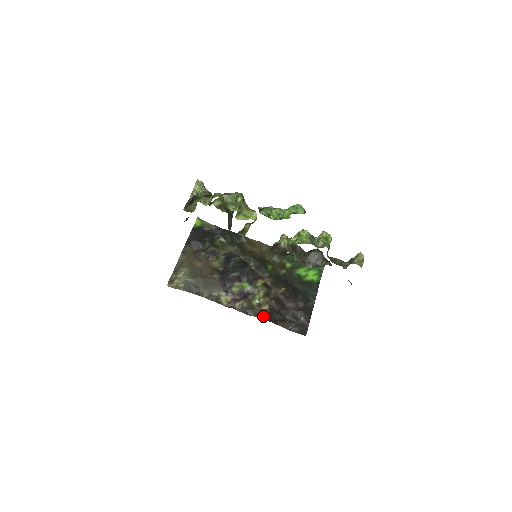
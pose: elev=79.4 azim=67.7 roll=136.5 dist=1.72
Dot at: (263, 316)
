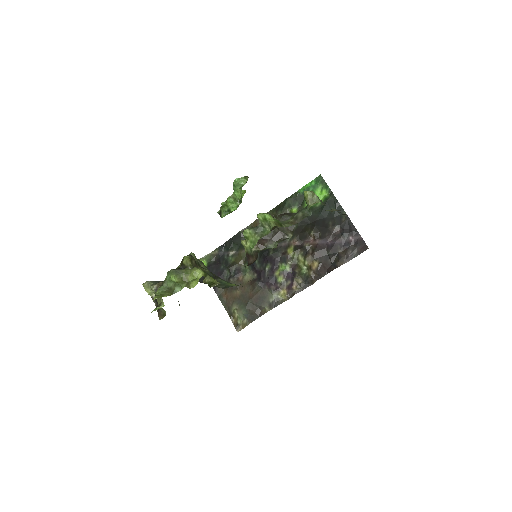
Dot at: (321, 274)
